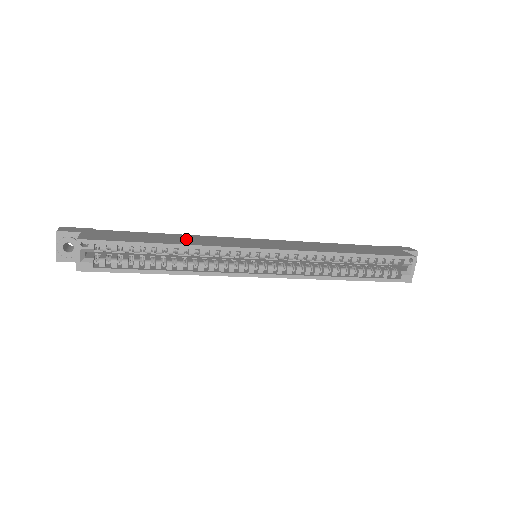
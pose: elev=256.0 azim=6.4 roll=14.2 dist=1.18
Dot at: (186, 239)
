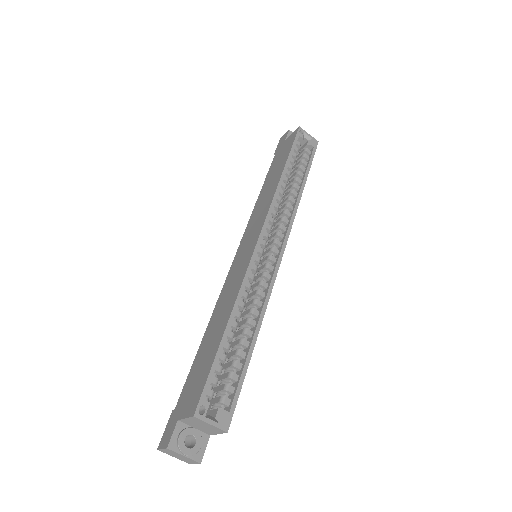
Dot at: (222, 310)
